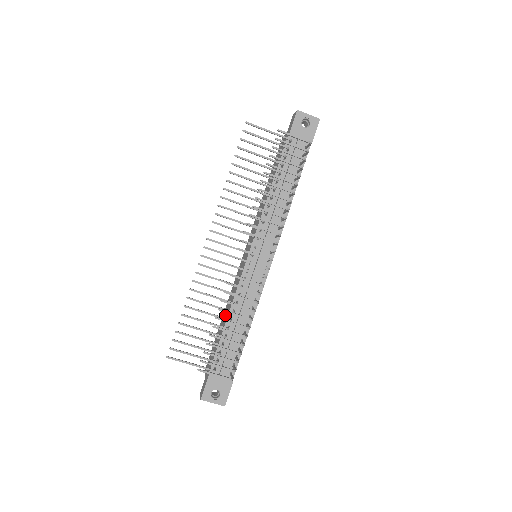
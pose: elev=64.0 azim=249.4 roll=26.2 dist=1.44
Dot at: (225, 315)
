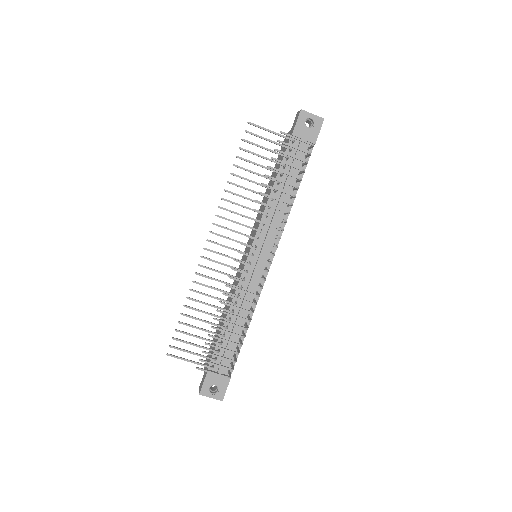
Dot at: occluded
